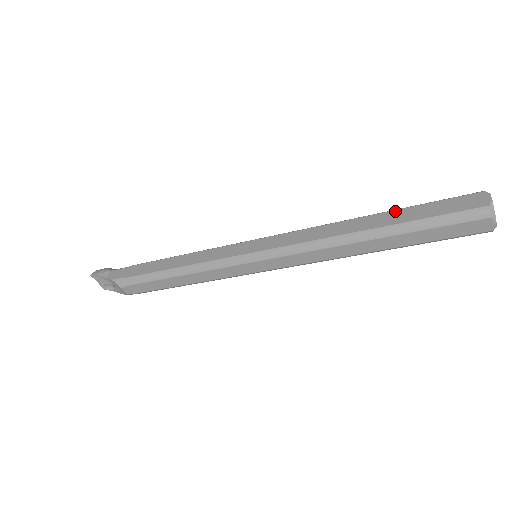
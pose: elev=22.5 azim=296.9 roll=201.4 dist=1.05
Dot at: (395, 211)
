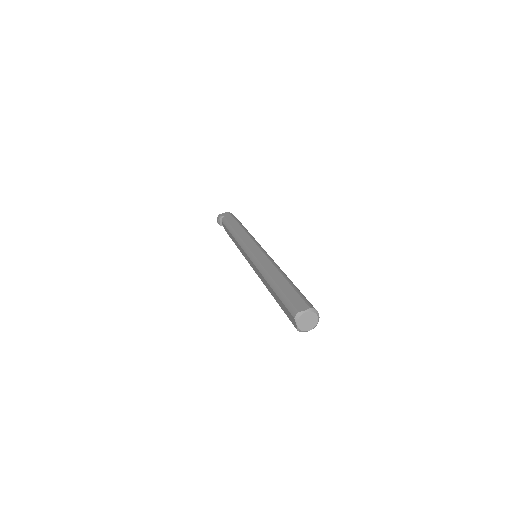
Dot at: (275, 294)
